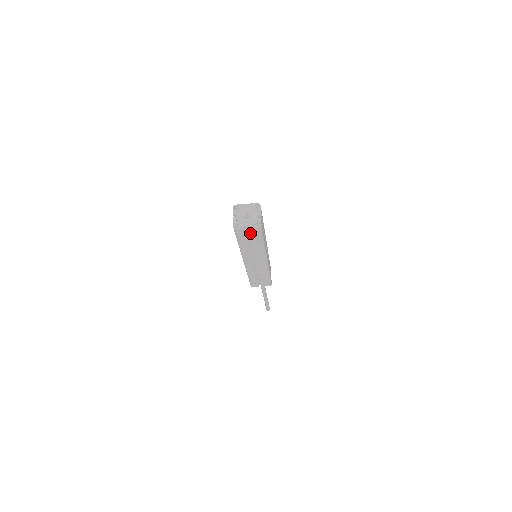
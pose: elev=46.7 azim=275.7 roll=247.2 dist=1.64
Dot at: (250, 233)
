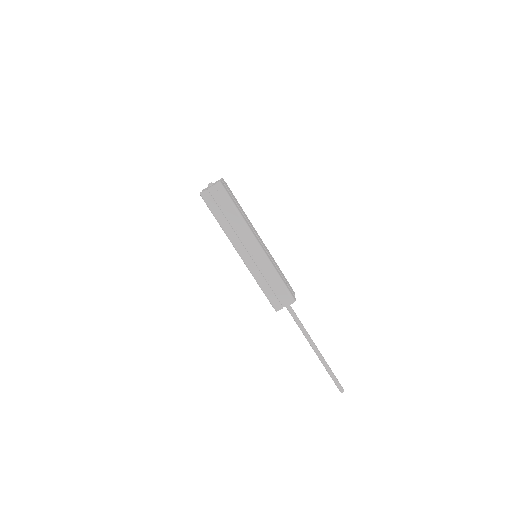
Dot at: (216, 195)
